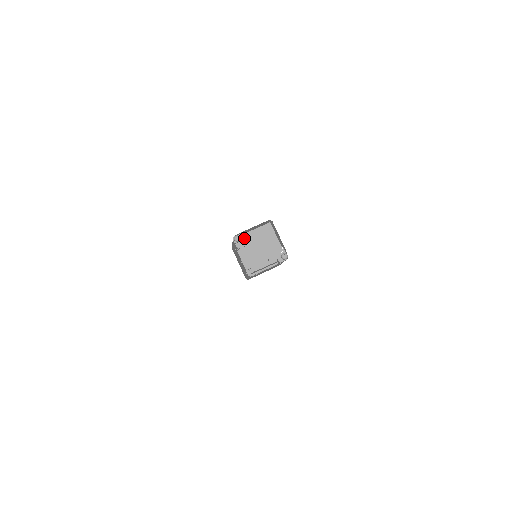
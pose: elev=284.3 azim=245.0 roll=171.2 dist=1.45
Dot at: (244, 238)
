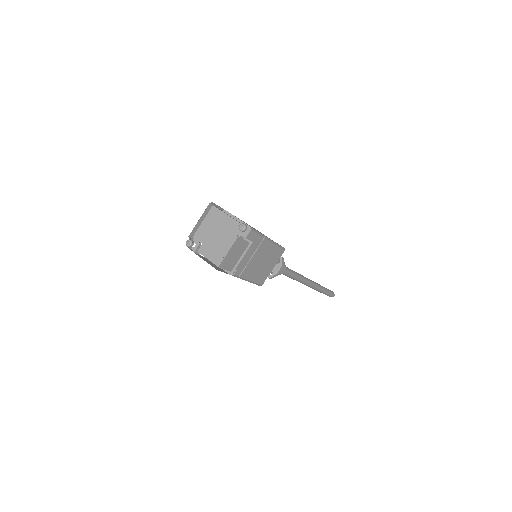
Dot at: (196, 238)
